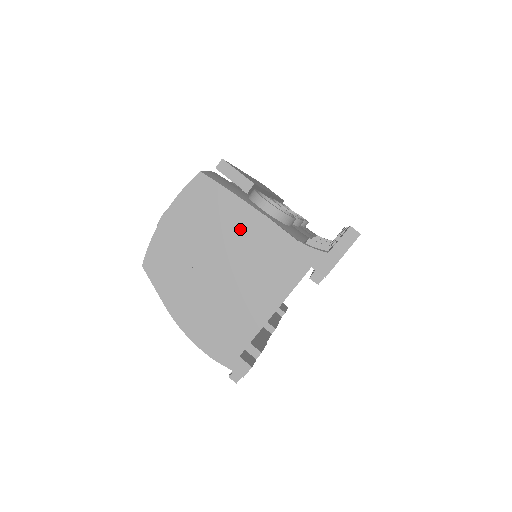
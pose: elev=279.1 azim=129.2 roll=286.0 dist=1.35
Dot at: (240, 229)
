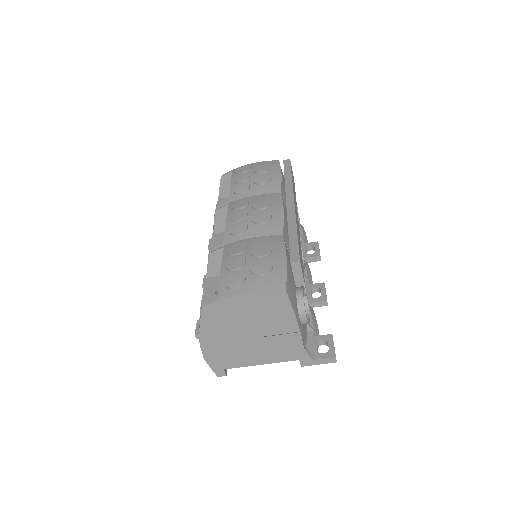
Dot at: (280, 327)
